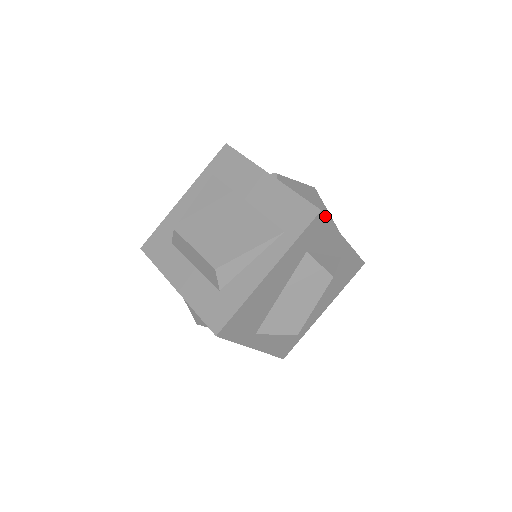
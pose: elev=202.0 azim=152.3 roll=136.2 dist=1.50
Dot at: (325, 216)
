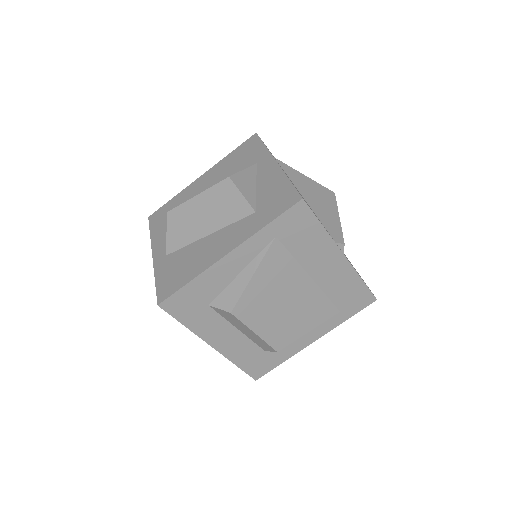
Dot at: occluded
